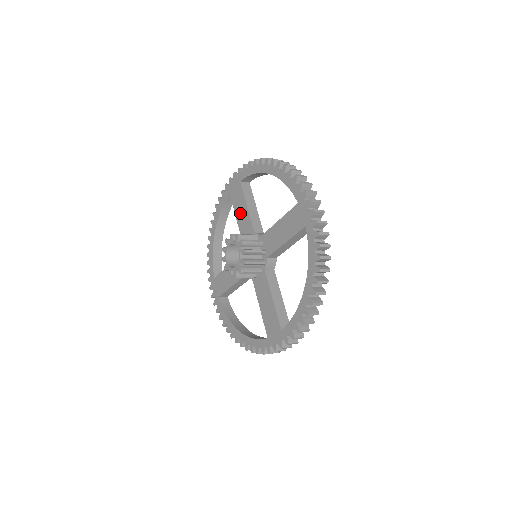
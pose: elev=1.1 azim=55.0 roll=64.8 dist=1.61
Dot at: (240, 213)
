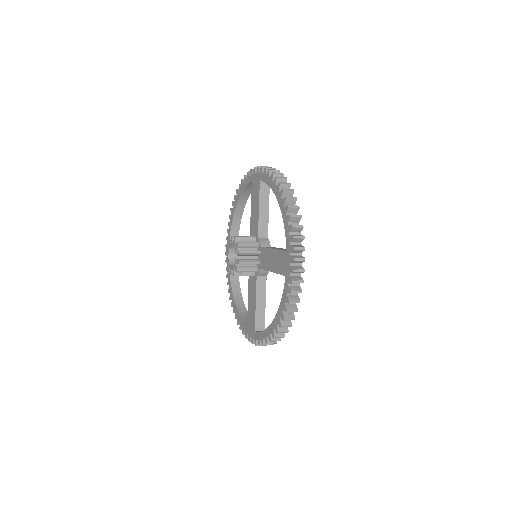
Dot at: occluded
